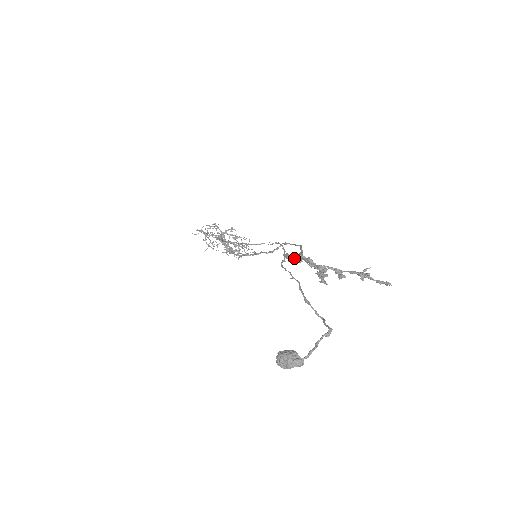
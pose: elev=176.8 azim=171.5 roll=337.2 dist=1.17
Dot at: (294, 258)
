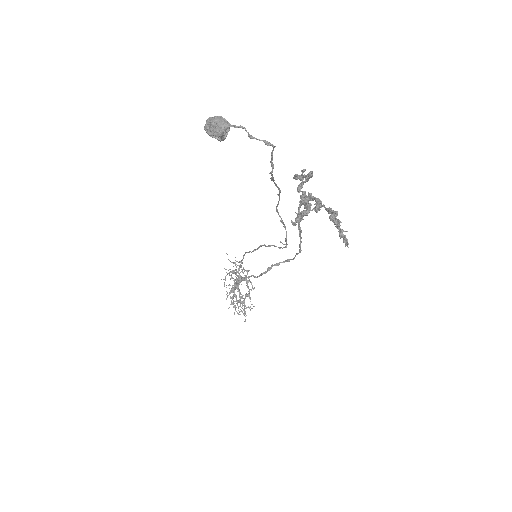
Dot at: (300, 176)
